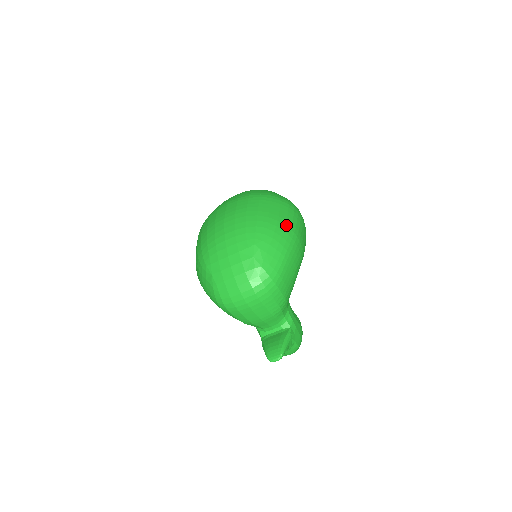
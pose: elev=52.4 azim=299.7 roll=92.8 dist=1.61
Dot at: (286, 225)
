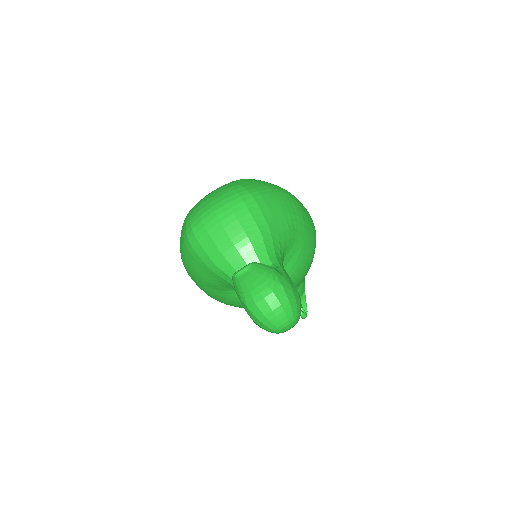
Dot at: occluded
